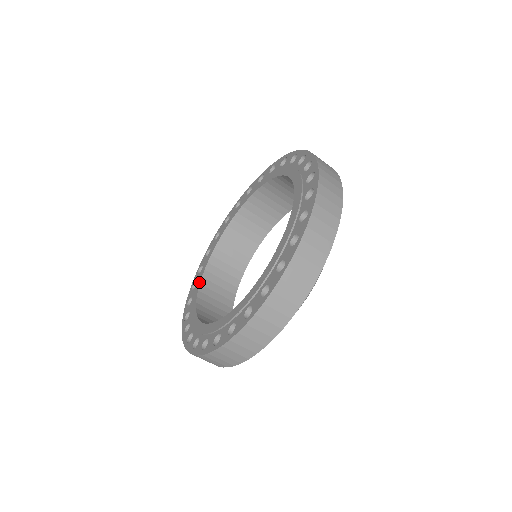
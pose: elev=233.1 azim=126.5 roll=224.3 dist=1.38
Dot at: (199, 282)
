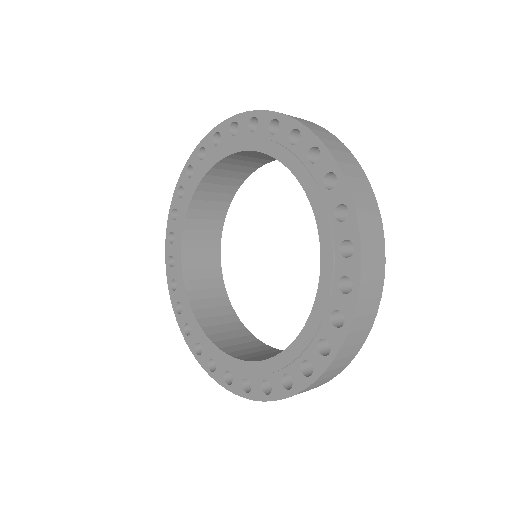
Dot at: (182, 225)
